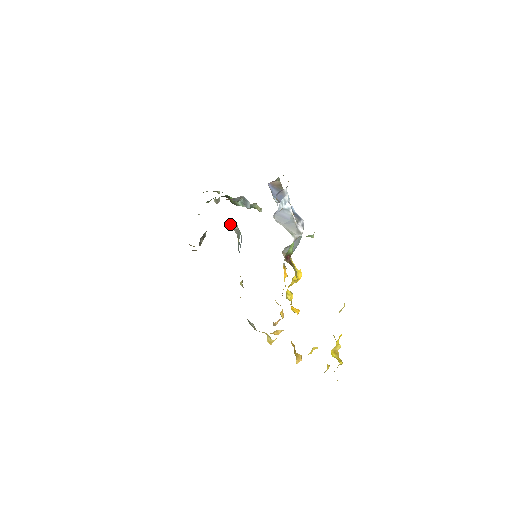
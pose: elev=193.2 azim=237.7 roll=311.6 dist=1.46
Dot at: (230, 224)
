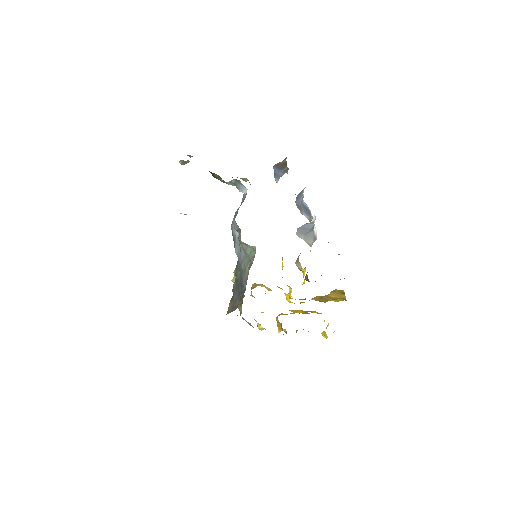
Dot at: occluded
